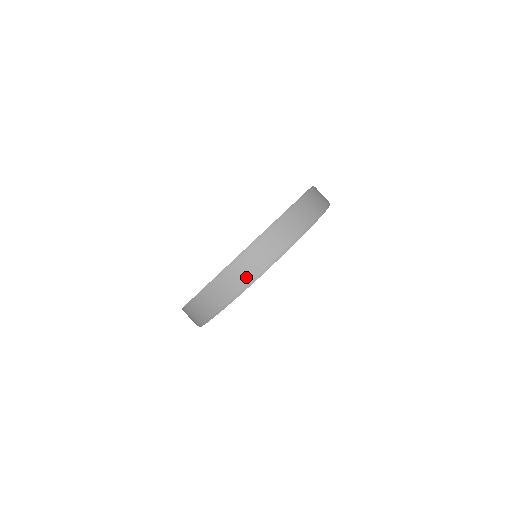
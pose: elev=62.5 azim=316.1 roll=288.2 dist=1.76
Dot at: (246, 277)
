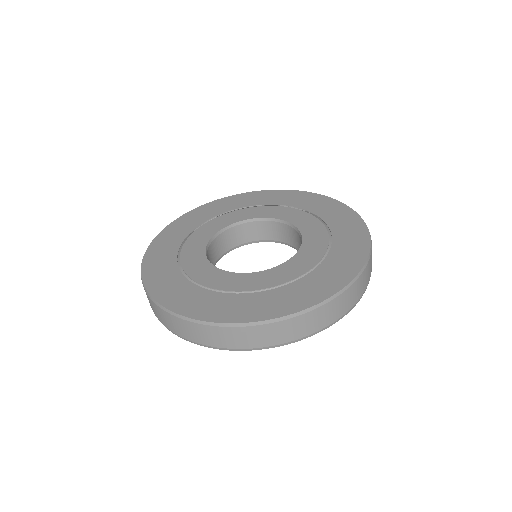
Dot at: (275, 340)
